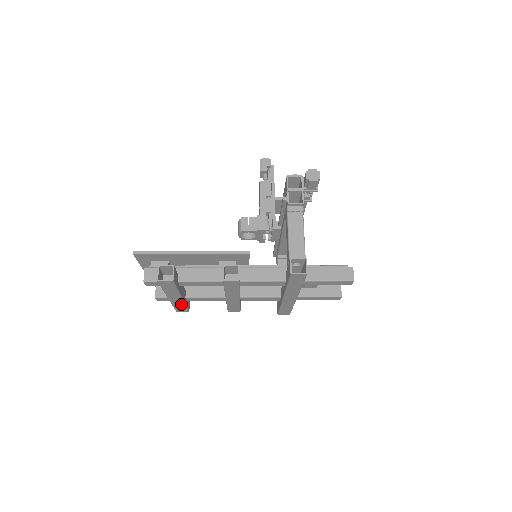
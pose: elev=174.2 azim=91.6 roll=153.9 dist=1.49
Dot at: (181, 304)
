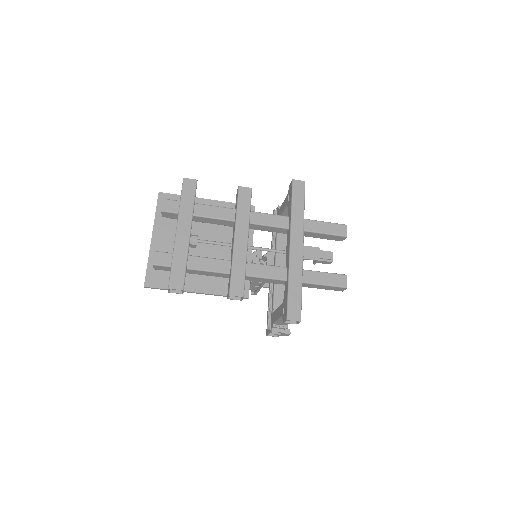
Dot at: (183, 255)
